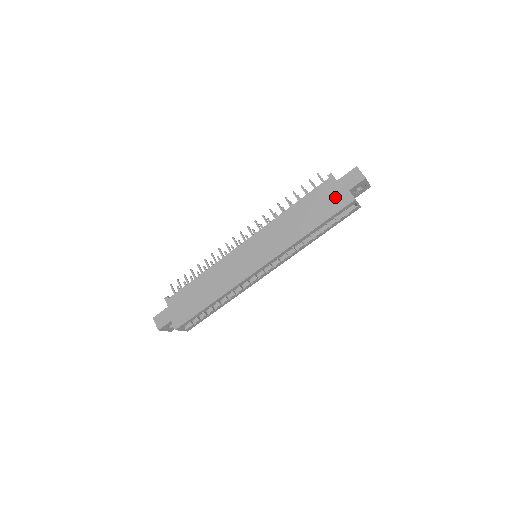
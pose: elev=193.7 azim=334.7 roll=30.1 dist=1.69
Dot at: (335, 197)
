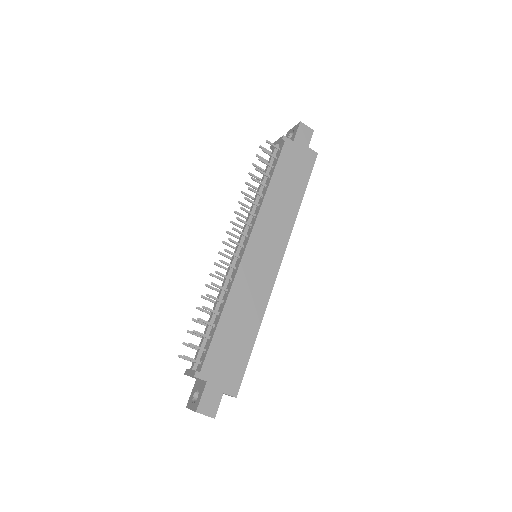
Dot at: (302, 158)
